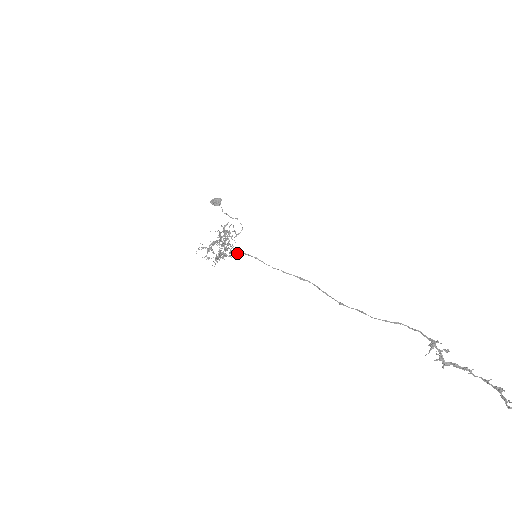
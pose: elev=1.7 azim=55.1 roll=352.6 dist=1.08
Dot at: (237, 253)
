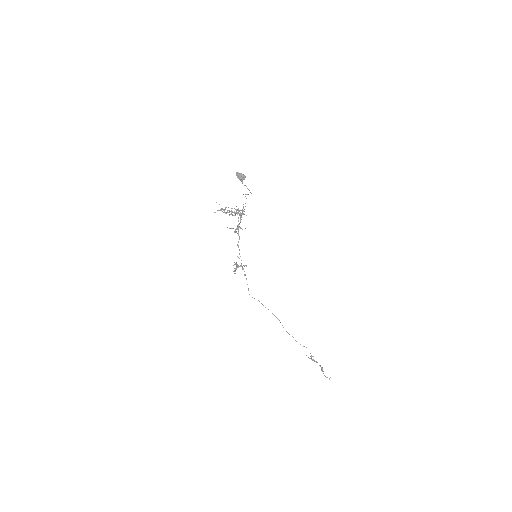
Dot at: occluded
